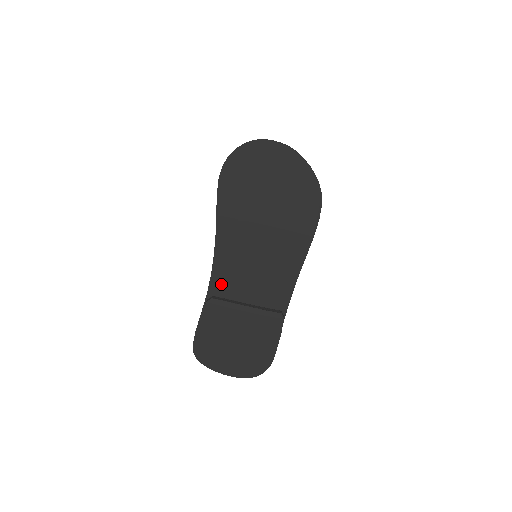
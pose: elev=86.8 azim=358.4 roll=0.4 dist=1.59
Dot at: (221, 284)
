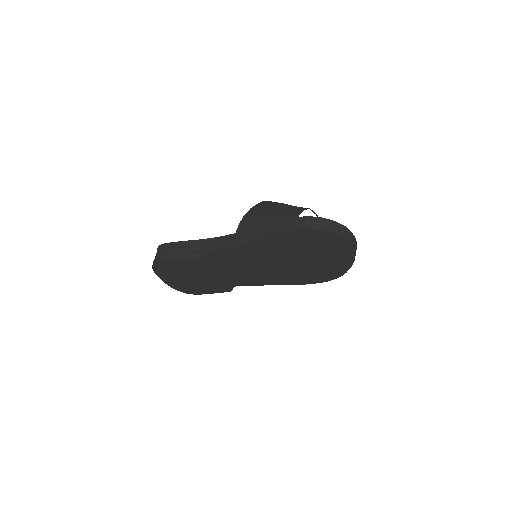
Dot at: (216, 256)
